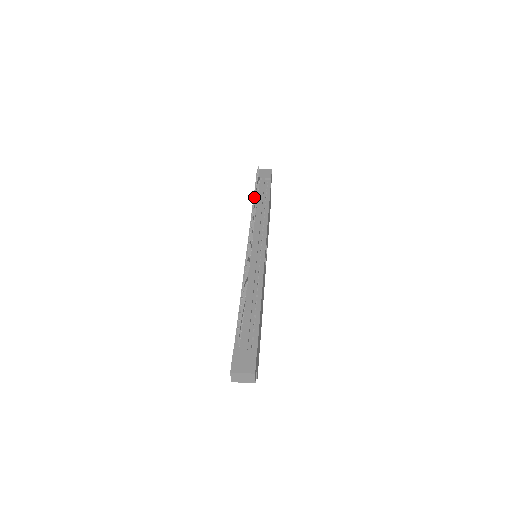
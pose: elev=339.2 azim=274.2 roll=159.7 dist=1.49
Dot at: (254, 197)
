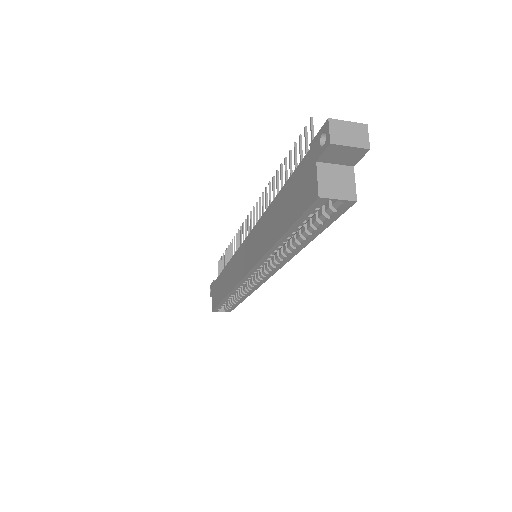
Dot at: (232, 241)
